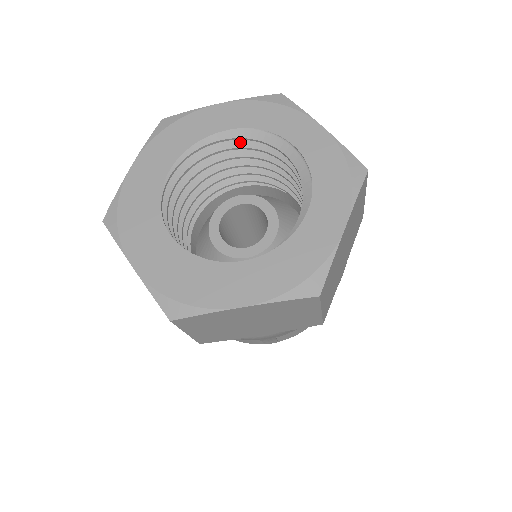
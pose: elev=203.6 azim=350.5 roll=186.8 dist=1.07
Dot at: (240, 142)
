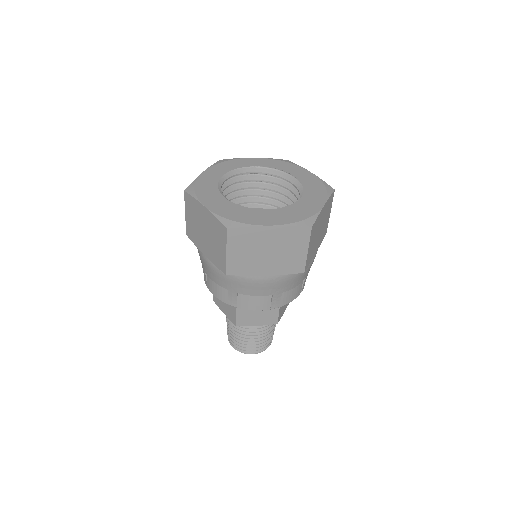
Dot at: (227, 183)
